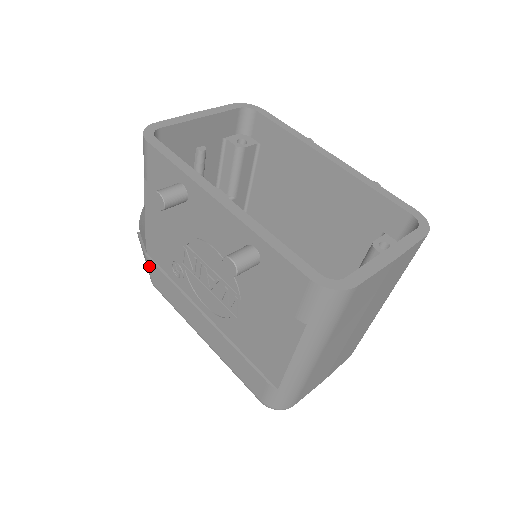
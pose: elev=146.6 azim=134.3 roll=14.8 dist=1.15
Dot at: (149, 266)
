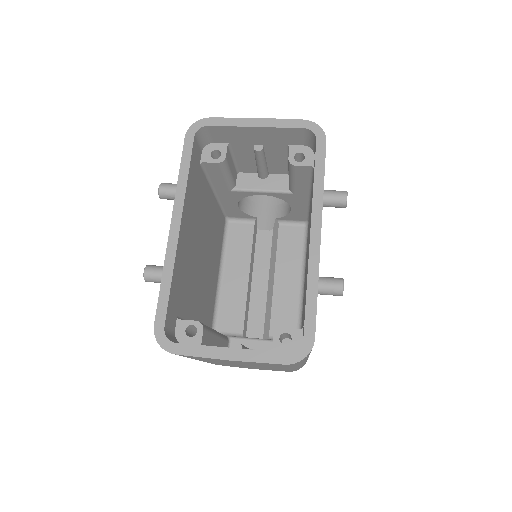
Dot at: occluded
